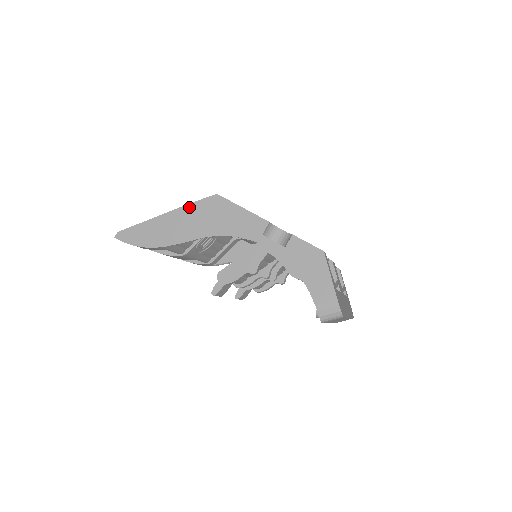
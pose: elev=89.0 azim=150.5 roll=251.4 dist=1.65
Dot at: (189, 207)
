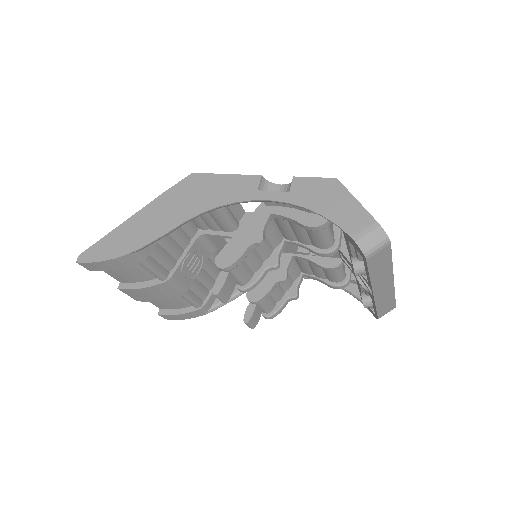
Dot at: (162, 197)
